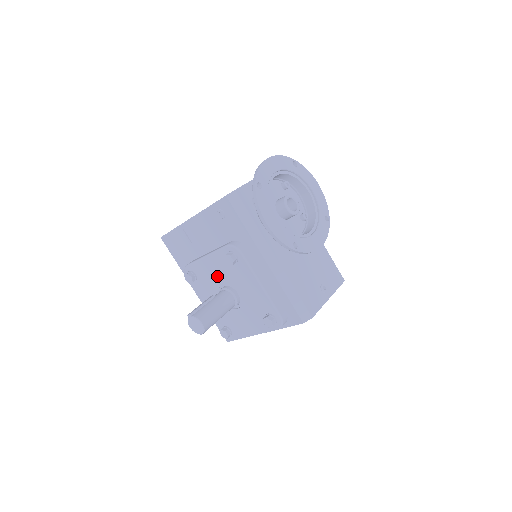
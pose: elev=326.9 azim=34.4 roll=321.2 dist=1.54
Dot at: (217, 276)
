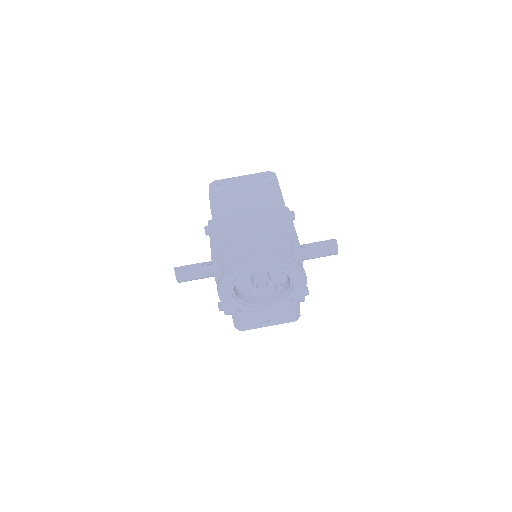
Dot at: occluded
